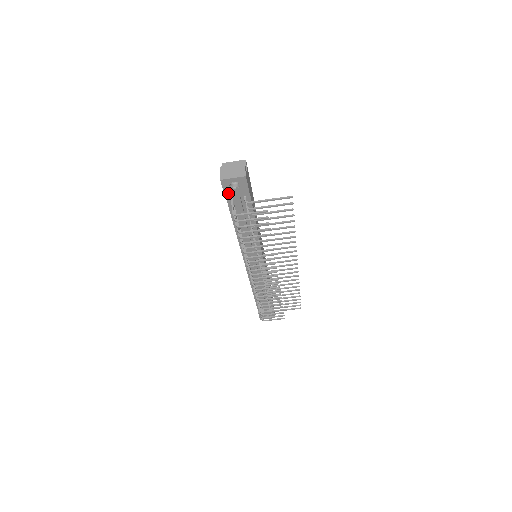
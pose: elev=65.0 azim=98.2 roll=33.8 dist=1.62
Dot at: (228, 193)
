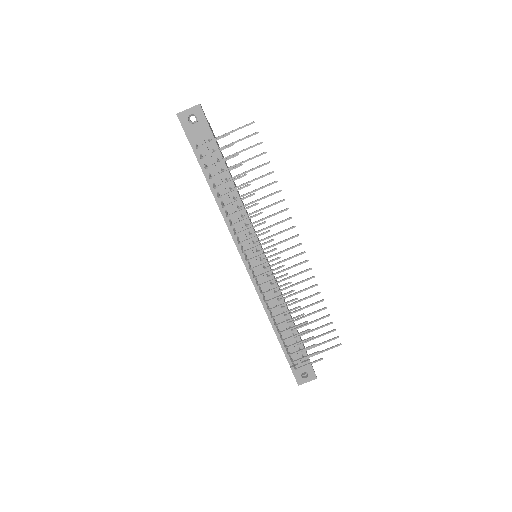
Dot at: (189, 133)
